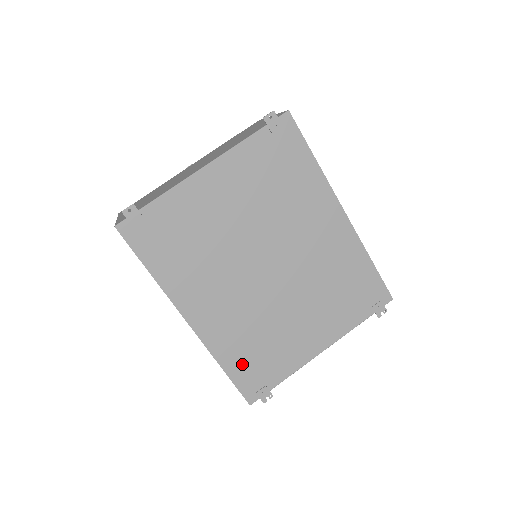
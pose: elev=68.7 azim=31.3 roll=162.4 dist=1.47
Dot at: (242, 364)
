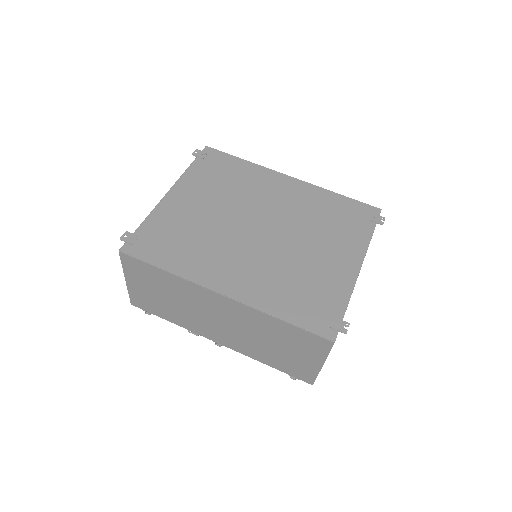
Dot at: (296, 308)
